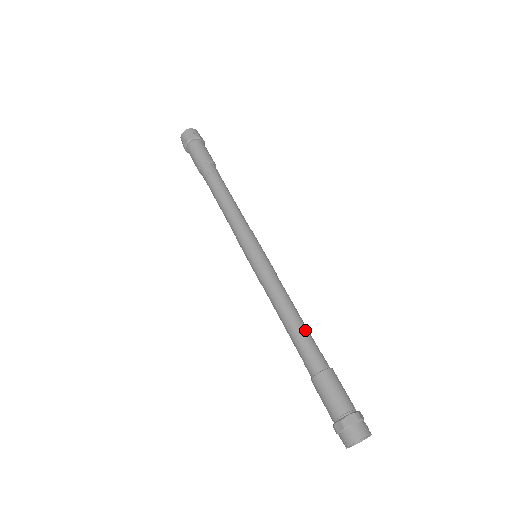
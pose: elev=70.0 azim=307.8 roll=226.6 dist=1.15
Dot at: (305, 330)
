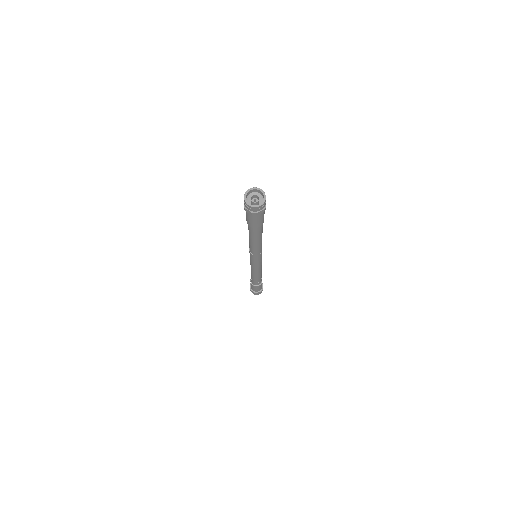
Dot at: occluded
